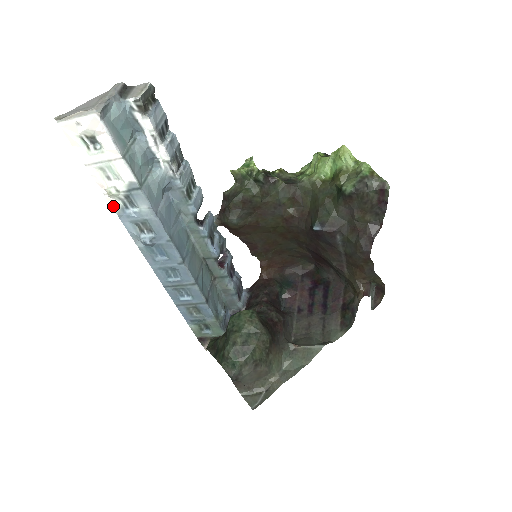
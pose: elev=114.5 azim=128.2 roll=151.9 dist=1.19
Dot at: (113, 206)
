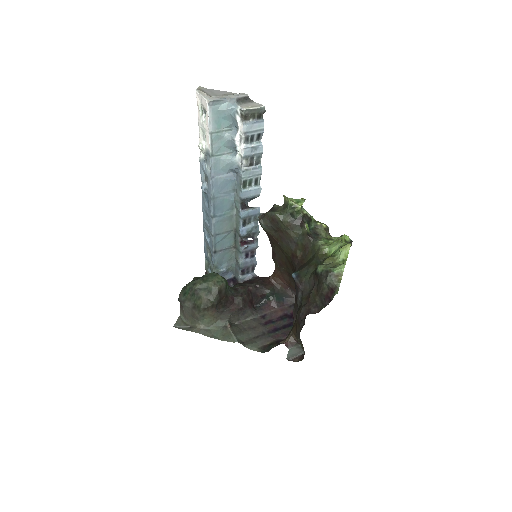
Dot at: (200, 154)
